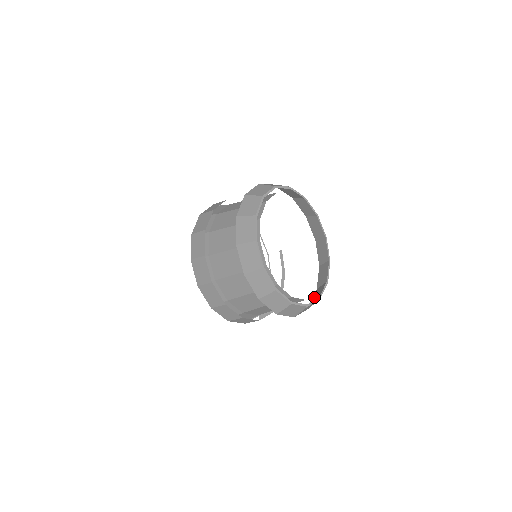
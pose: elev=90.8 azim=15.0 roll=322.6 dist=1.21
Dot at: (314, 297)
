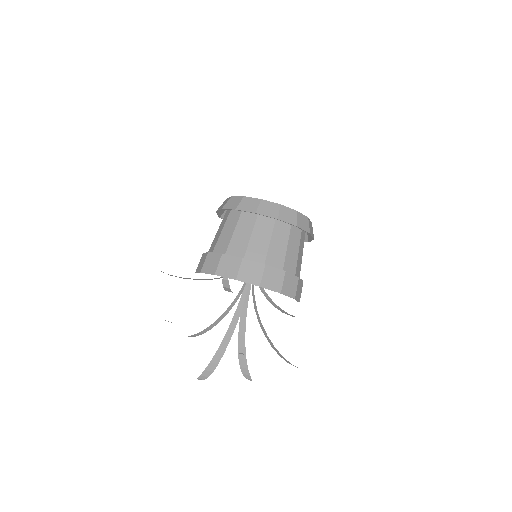
Dot at: occluded
